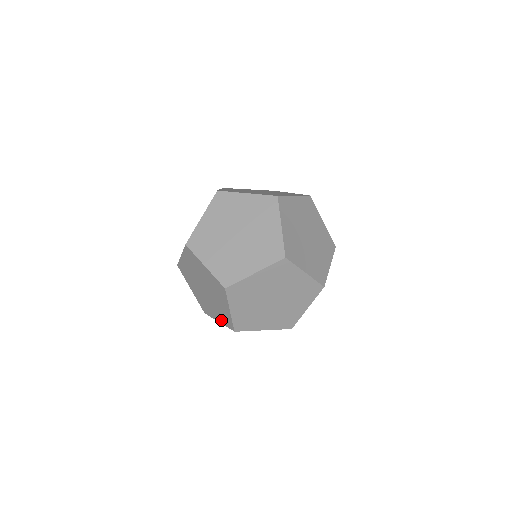
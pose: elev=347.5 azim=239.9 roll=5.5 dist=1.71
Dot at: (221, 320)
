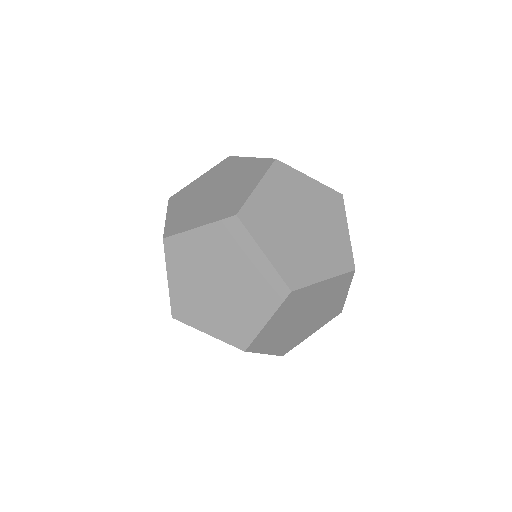
Dot at: (266, 308)
